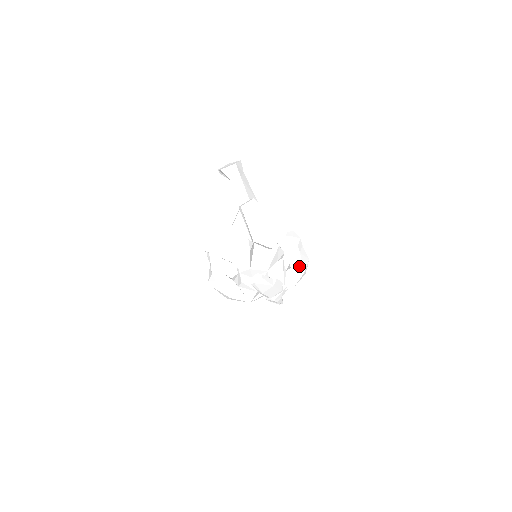
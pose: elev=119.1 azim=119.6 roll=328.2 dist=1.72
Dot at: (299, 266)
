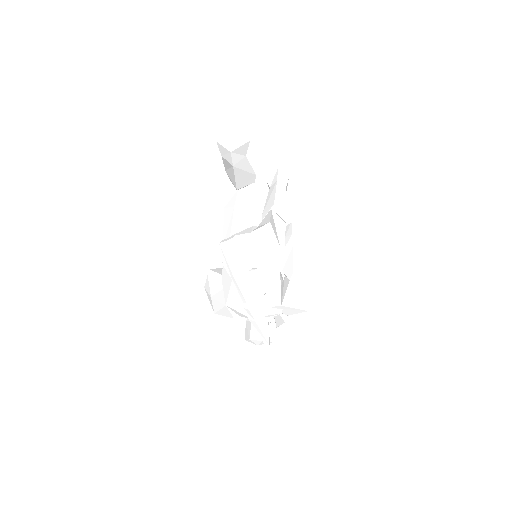
Dot at: (289, 266)
